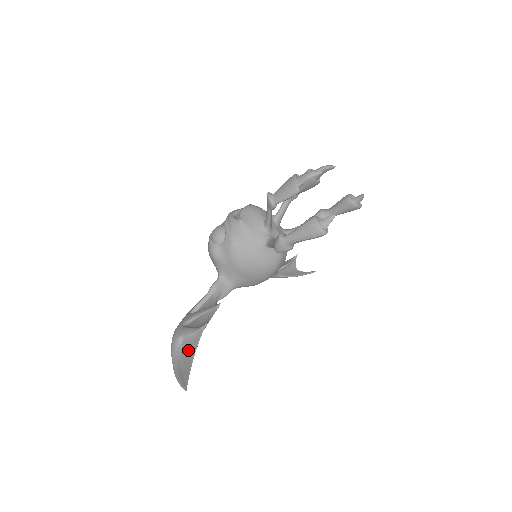
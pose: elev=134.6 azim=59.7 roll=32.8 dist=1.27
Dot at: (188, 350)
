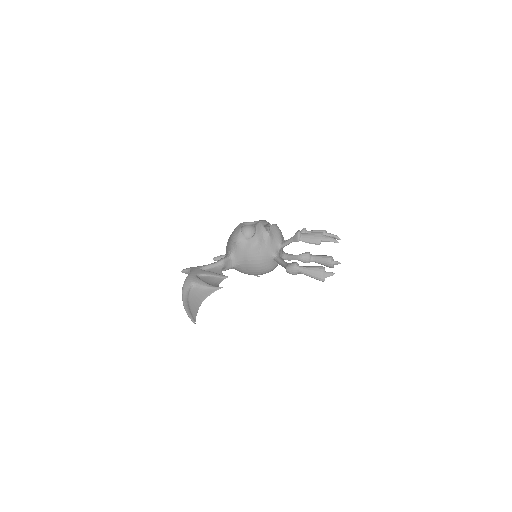
Dot at: (197, 296)
